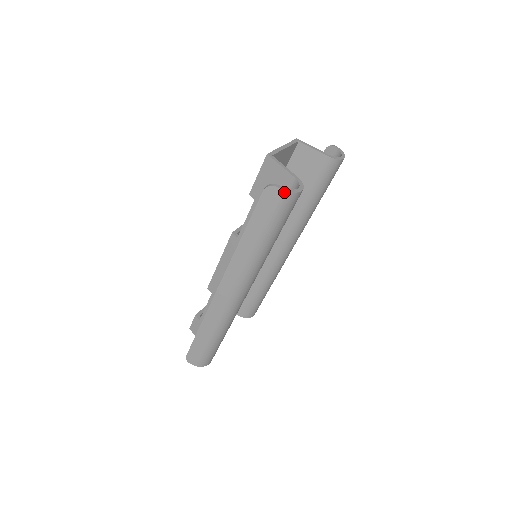
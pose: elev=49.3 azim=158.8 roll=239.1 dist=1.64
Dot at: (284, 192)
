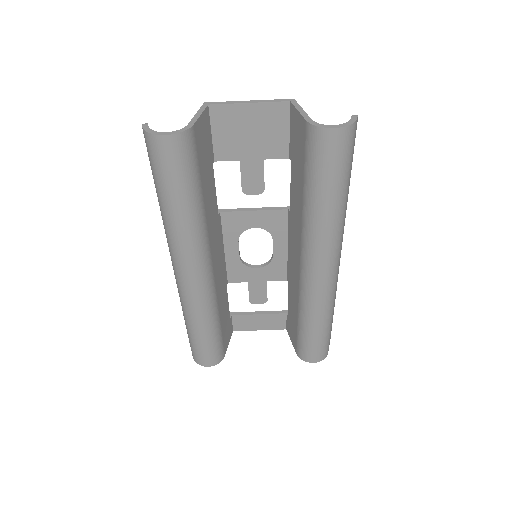
Dot at: (144, 132)
